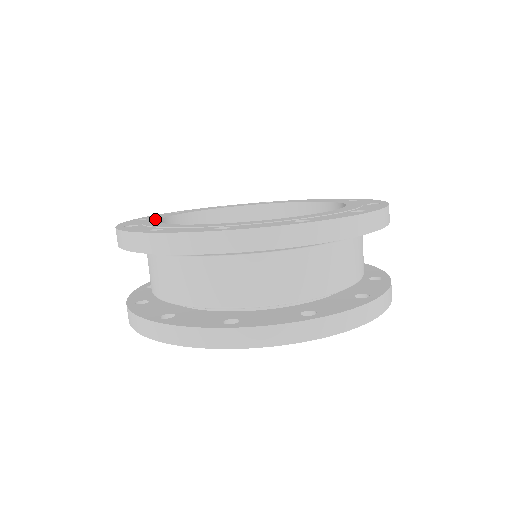
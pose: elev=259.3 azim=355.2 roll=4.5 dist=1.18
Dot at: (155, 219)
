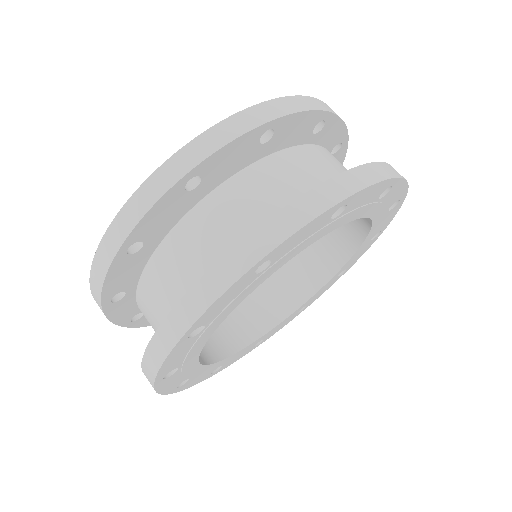
Dot at: occluded
